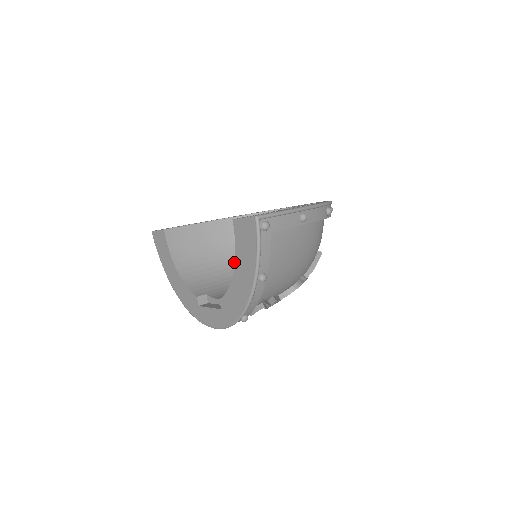
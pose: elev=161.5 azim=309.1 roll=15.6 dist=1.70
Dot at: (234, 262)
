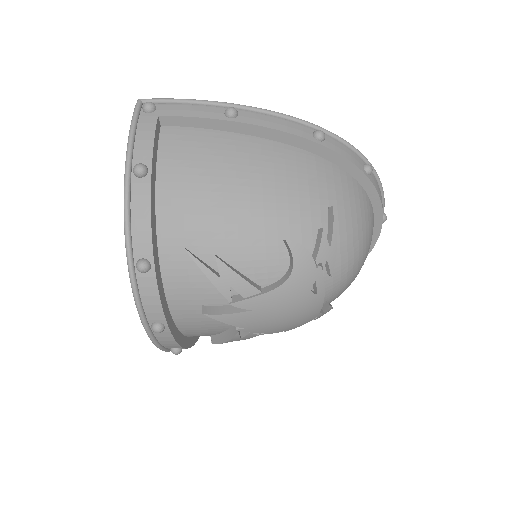
Dot at: occluded
